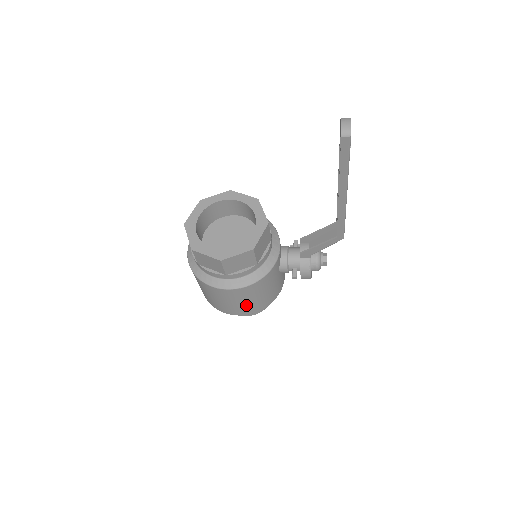
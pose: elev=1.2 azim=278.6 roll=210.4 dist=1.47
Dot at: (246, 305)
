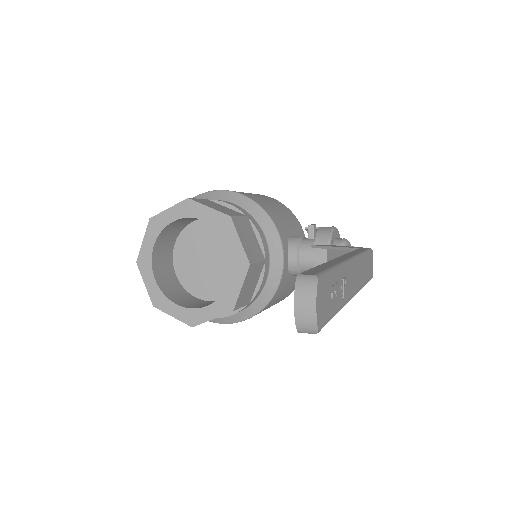
Dot at: occluded
